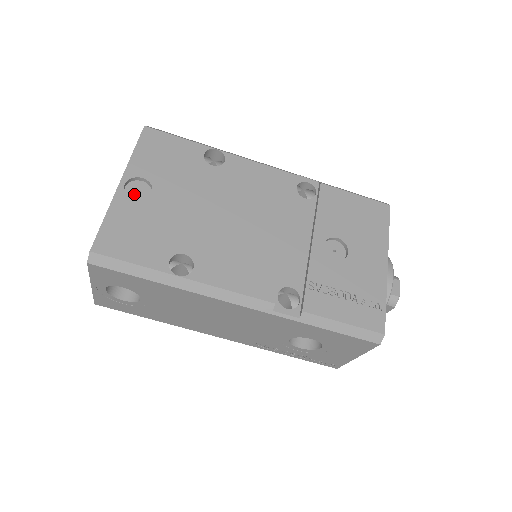
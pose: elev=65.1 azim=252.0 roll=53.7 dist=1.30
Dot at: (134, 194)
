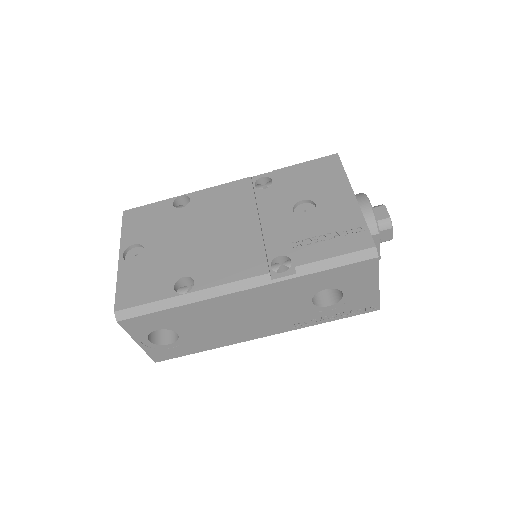
Dot at: (133, 259)
